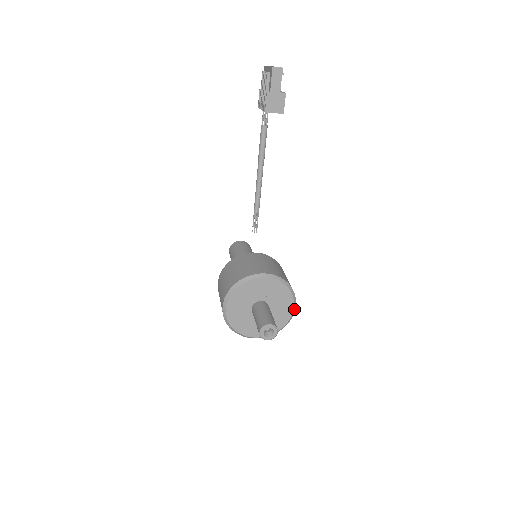
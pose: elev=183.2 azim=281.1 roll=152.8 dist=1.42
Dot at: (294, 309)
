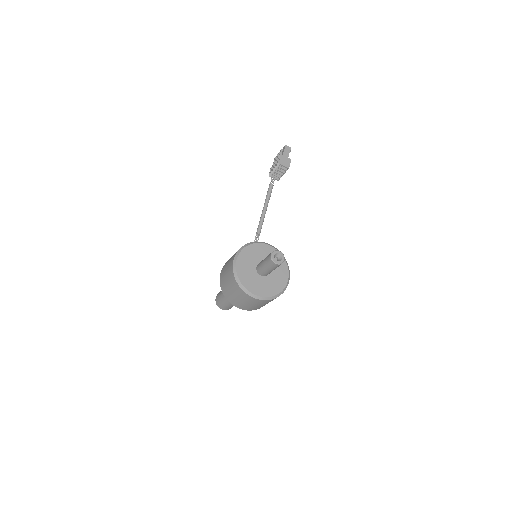
Dot at: (288, 282)
